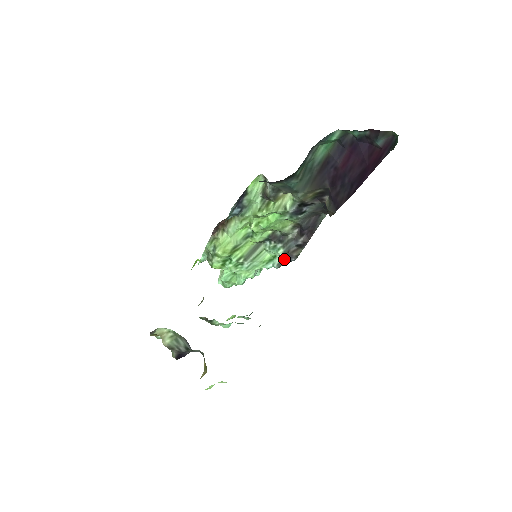
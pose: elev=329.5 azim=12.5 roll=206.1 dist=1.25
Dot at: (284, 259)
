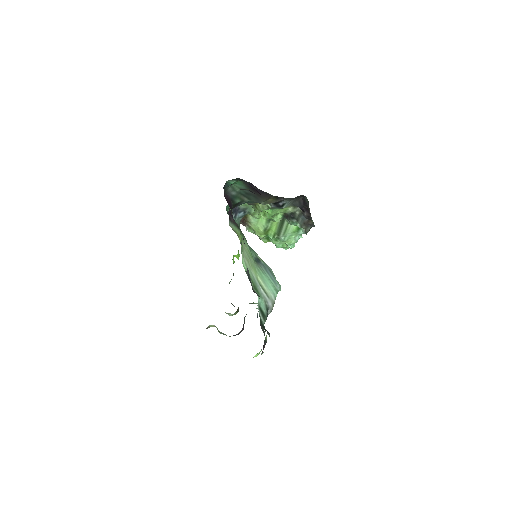
Dot at: (306, 227)
